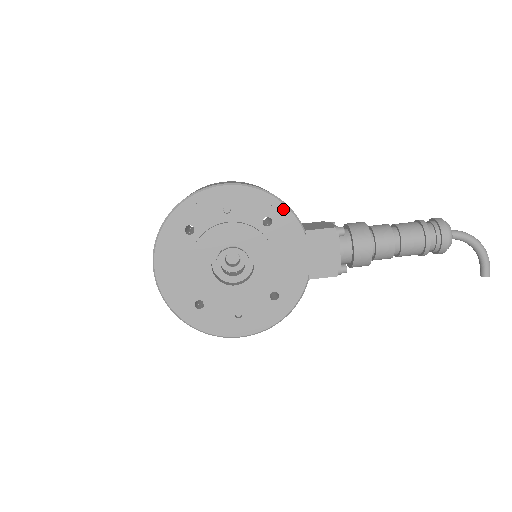
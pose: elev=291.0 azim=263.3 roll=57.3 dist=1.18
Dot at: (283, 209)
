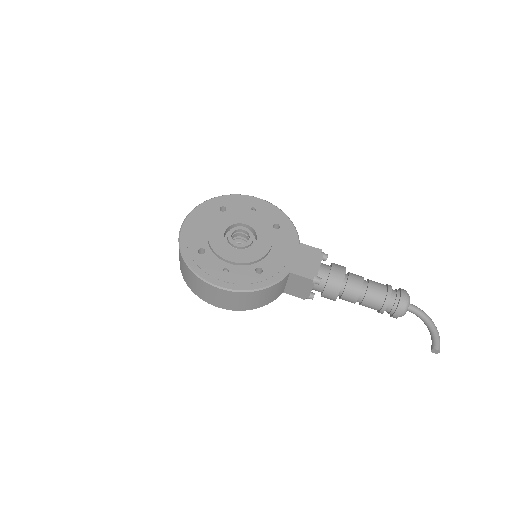
Dot at: (290, 225)
